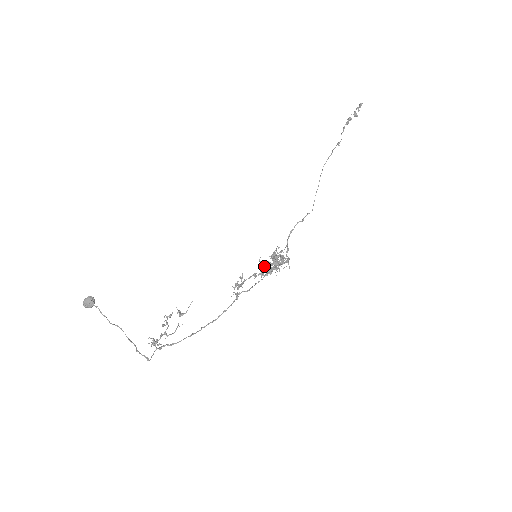
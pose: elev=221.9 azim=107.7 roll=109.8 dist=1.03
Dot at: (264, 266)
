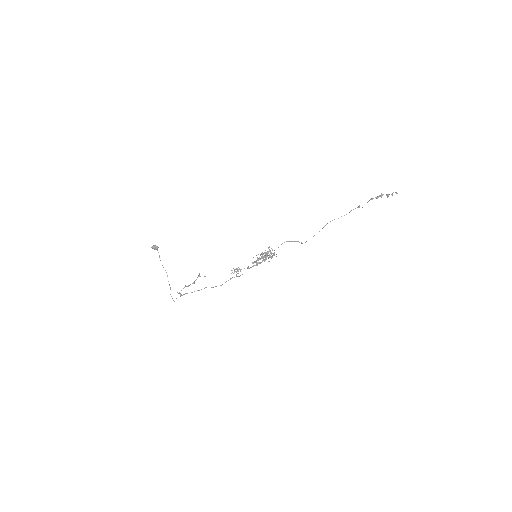
Dot at: occluded
